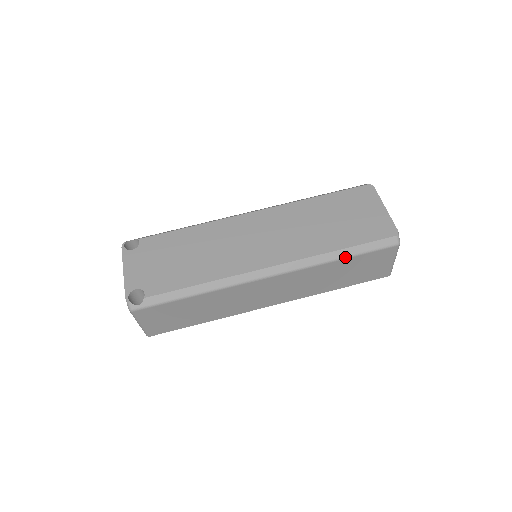
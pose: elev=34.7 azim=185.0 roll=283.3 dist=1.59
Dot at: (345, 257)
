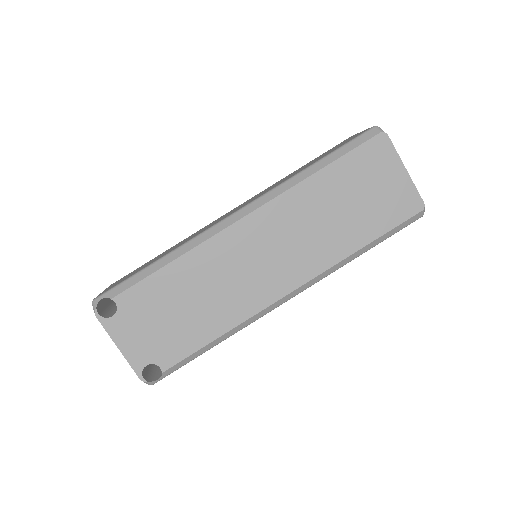
Dot at: occluded
